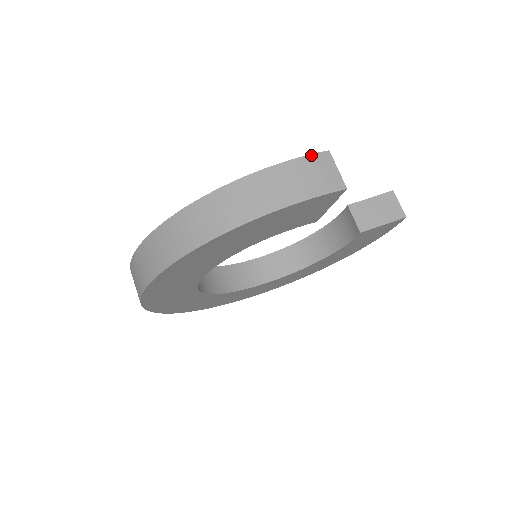
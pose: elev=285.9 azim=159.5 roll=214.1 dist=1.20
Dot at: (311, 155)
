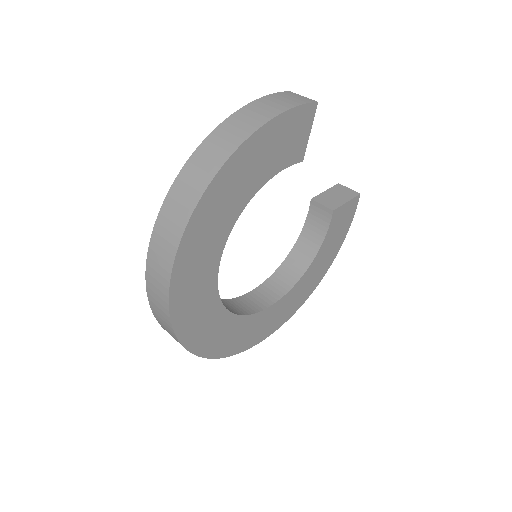
Dot at: (279, 92)
